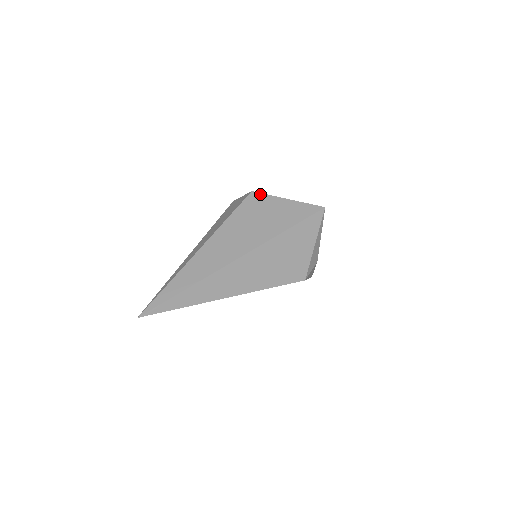
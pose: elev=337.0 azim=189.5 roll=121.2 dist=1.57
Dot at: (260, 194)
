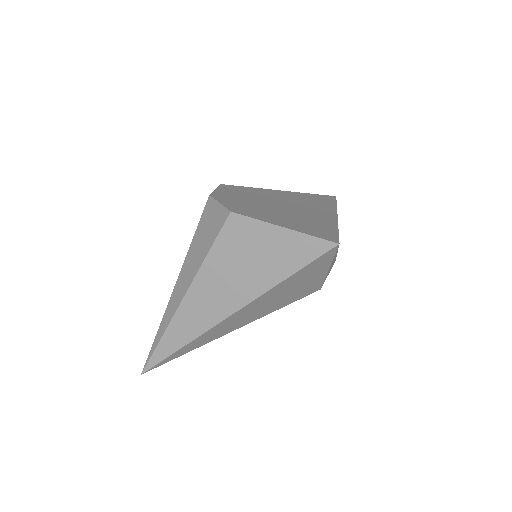
Dot at: (243, 218)
